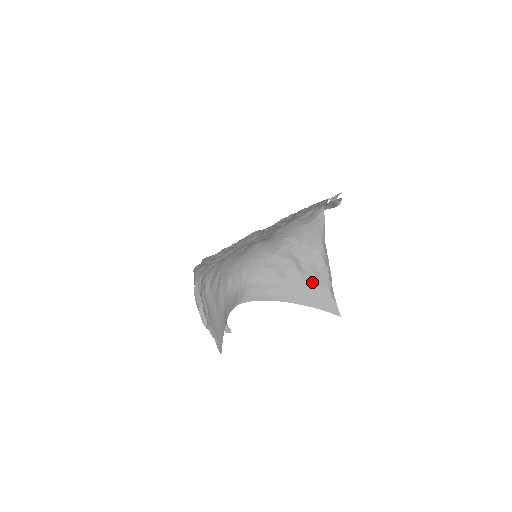
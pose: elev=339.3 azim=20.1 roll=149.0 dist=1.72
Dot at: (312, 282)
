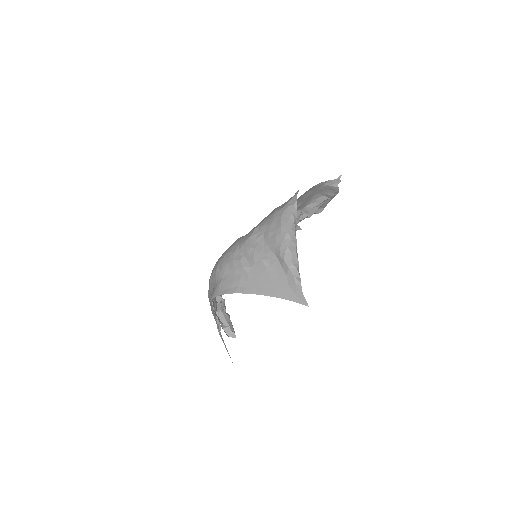
Dot at: (276, 270)
